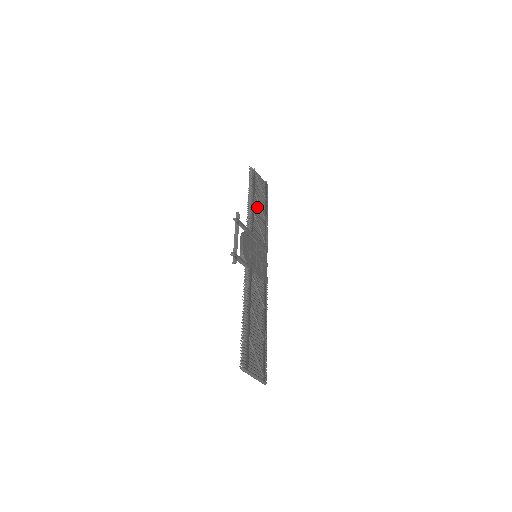
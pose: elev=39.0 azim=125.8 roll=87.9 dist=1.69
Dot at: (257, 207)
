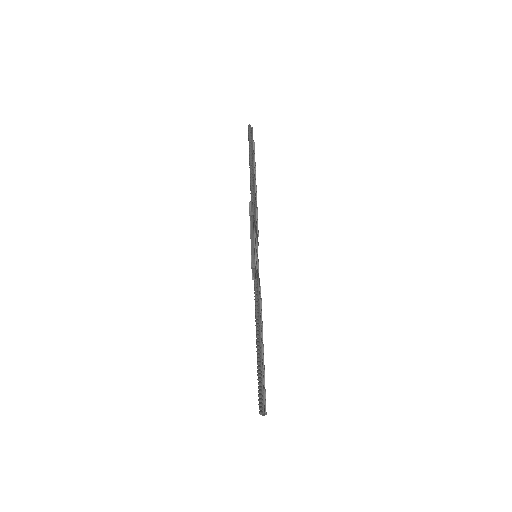
Dot at: occluded
